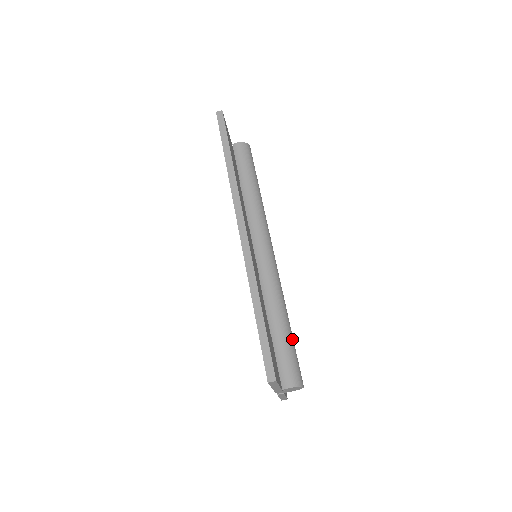
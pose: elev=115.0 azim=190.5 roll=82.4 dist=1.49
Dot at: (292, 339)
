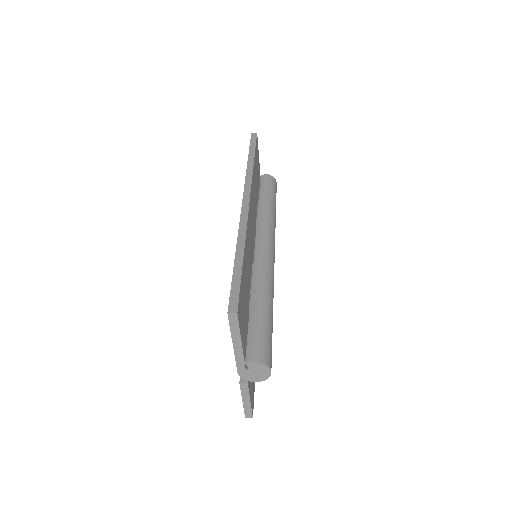
Dot at: (271, 324)
